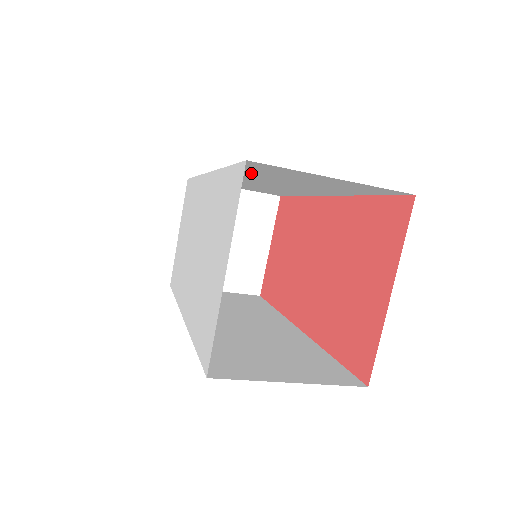
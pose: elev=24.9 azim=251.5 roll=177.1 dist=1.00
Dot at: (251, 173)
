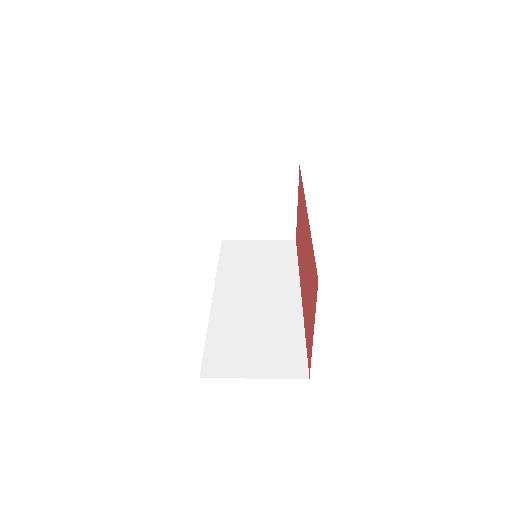
Dot at: occluded
